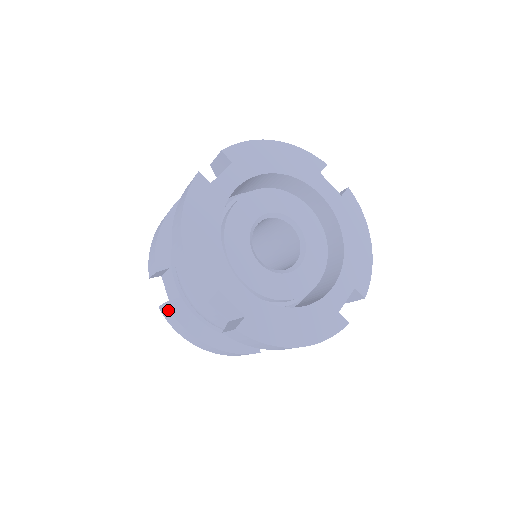
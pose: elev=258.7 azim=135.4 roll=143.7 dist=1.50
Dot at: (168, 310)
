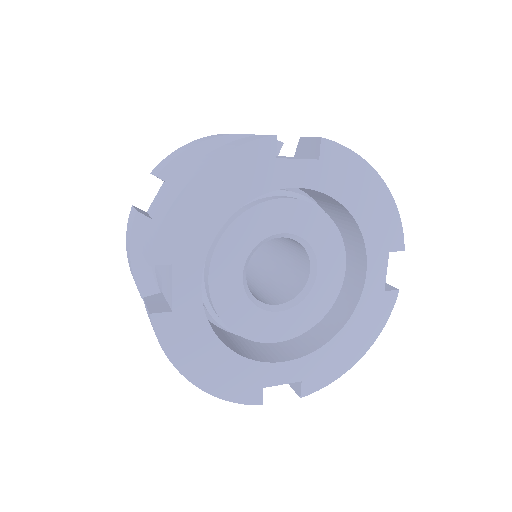
Dot at: (133, 219)
